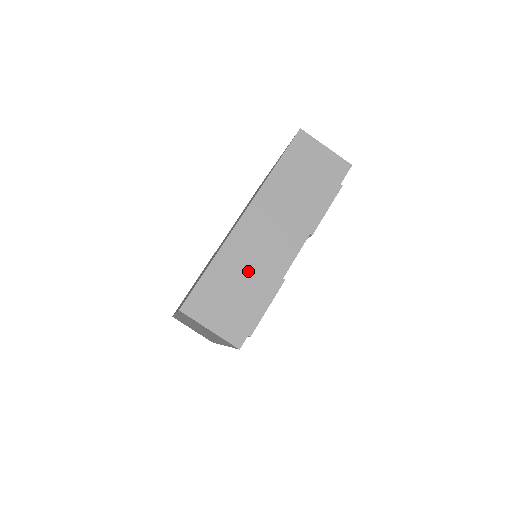
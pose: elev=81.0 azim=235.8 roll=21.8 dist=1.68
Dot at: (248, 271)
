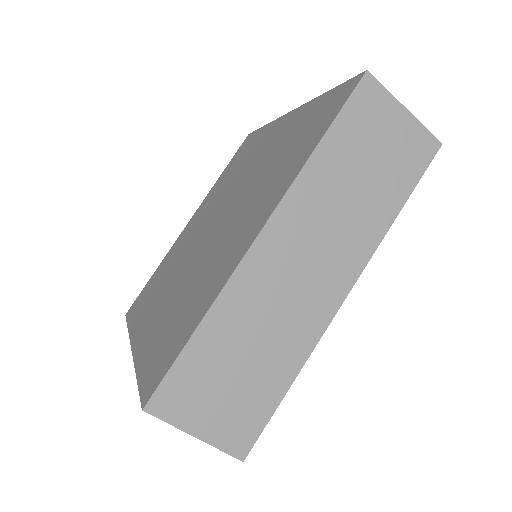
Dot at: (263, 334)
